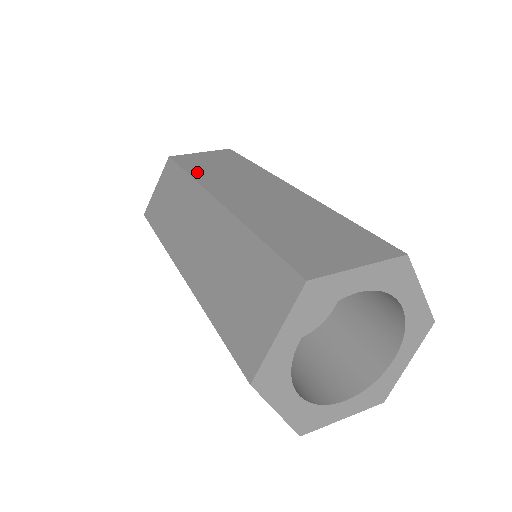
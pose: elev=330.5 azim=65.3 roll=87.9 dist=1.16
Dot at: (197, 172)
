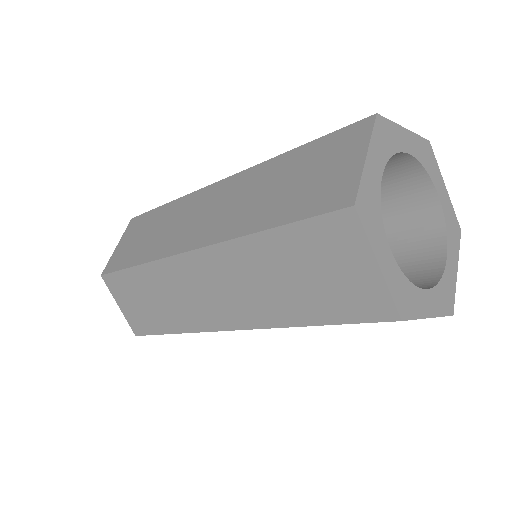
Dot at: occluded
